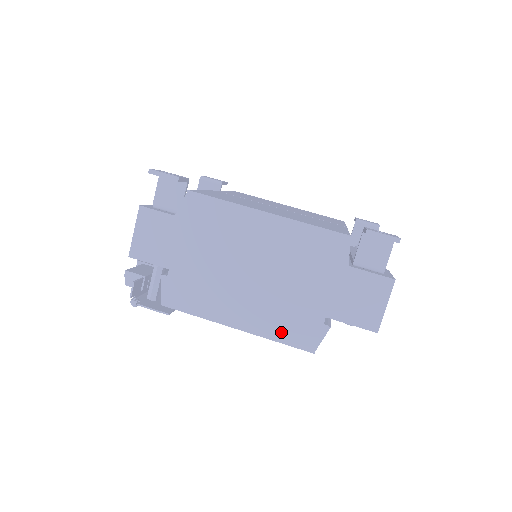
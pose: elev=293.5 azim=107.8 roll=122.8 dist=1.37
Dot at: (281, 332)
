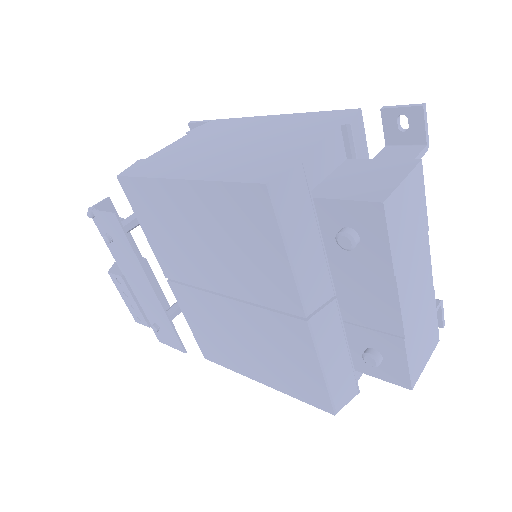
Dot at: (233, 174)
